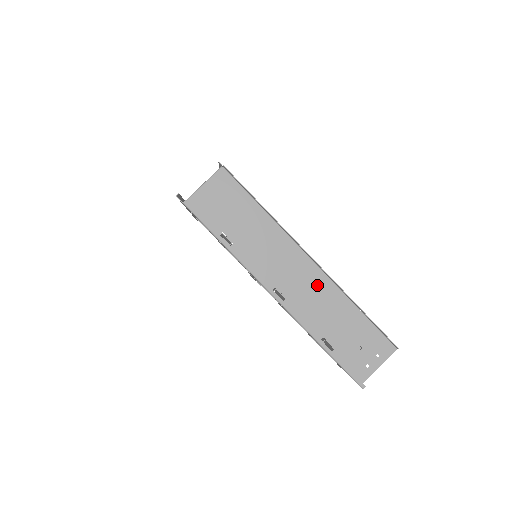
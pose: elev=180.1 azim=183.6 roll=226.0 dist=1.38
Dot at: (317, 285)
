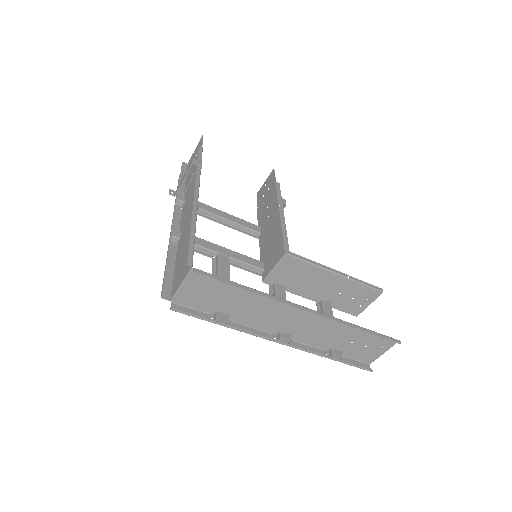
Dot at: (317, 322)
